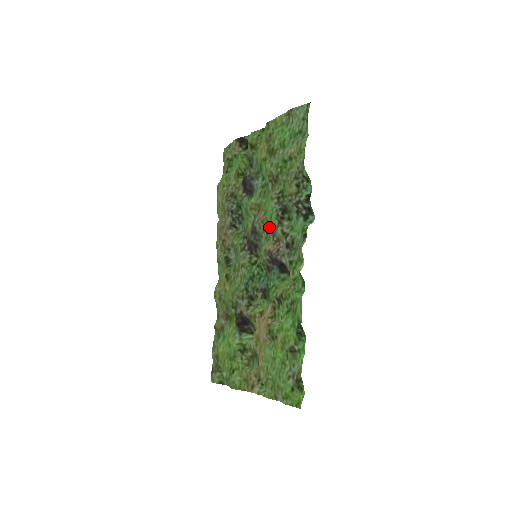
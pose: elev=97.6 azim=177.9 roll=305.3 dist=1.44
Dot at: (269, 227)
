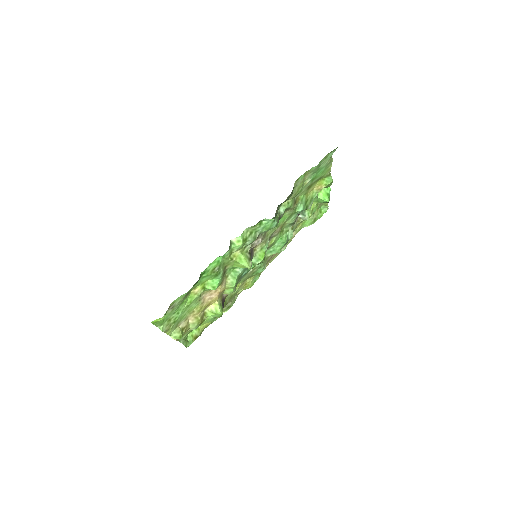
Dot at: (269, 232)
